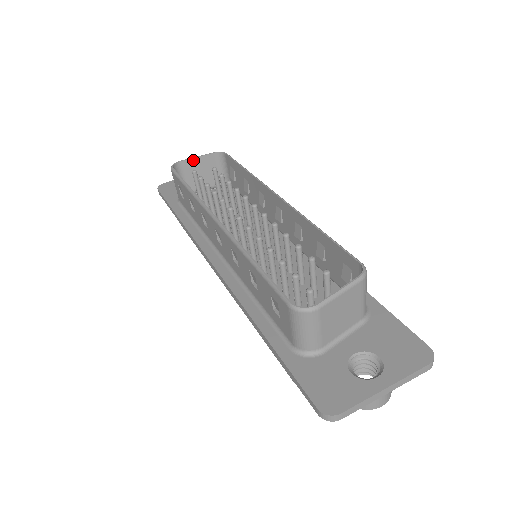
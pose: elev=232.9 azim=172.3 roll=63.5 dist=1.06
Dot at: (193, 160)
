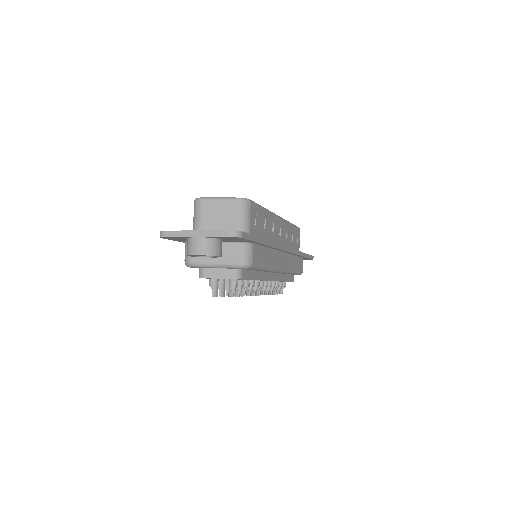
Dot at: occluded
